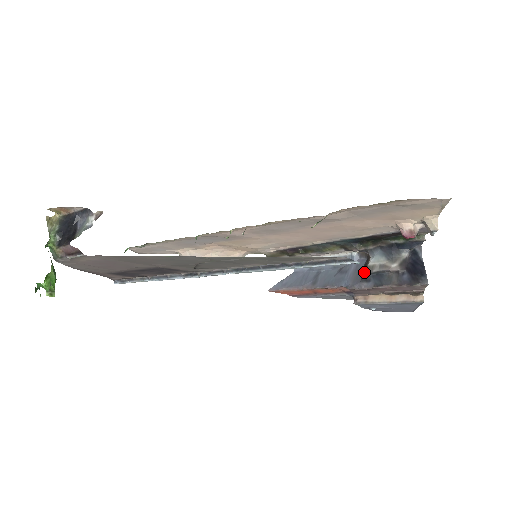
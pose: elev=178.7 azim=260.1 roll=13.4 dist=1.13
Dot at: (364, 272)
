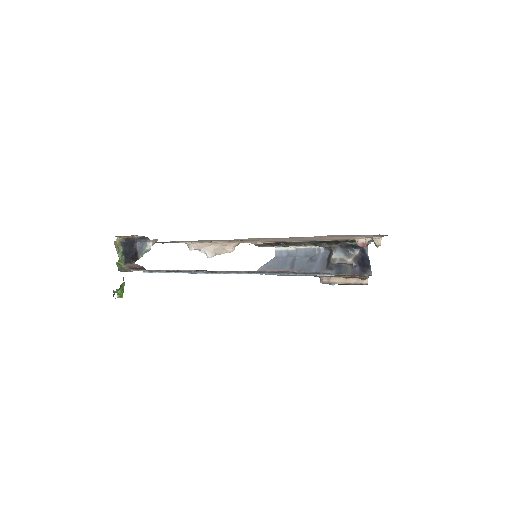
Dot at: (329, 262)
